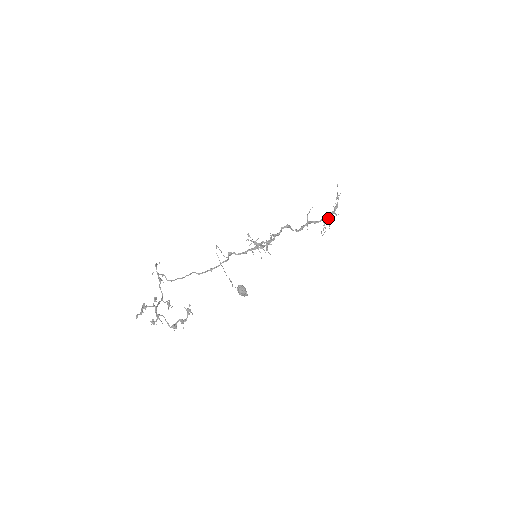
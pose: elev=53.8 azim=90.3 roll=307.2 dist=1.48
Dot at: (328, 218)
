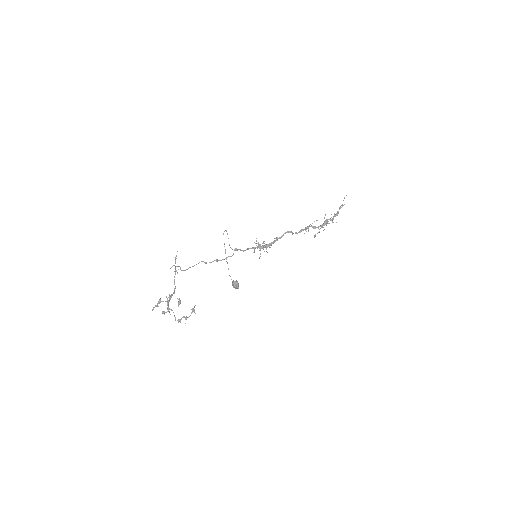
Dot at: occluded
